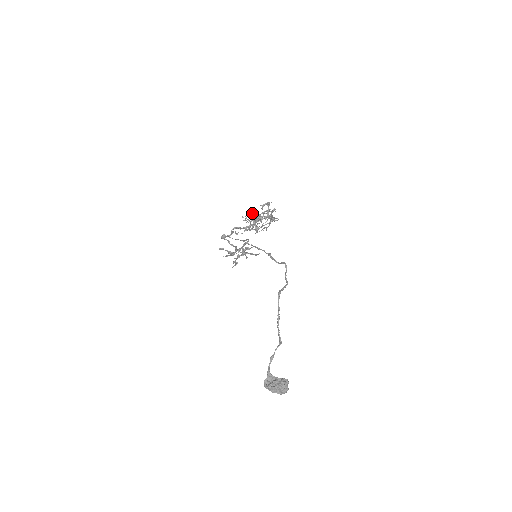
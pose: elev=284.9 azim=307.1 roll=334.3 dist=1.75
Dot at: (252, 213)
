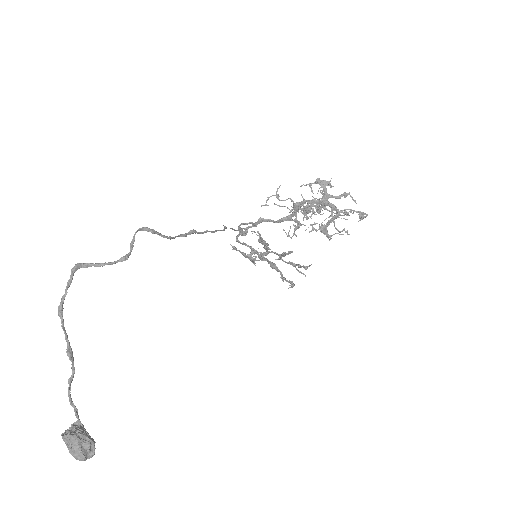
Dot at: (277, 194)
